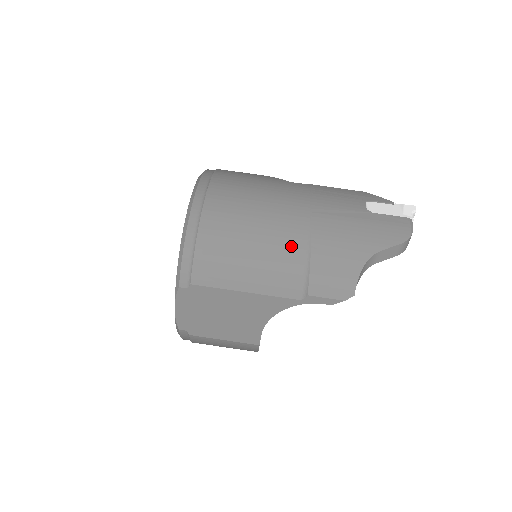
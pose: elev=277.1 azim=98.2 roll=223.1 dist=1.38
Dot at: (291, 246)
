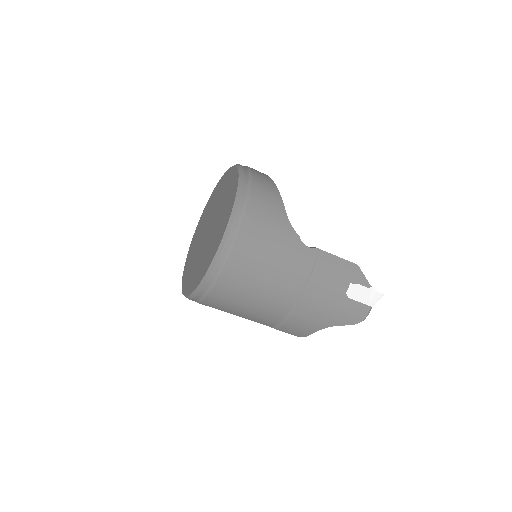
Dot at: (278, 310)
